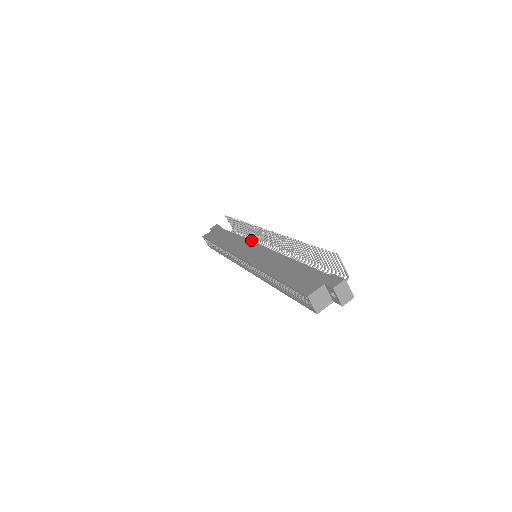
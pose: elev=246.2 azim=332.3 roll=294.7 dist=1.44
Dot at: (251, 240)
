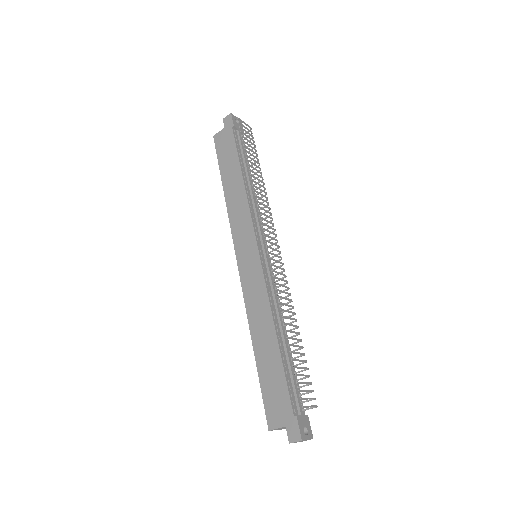
Dot at: occluded
